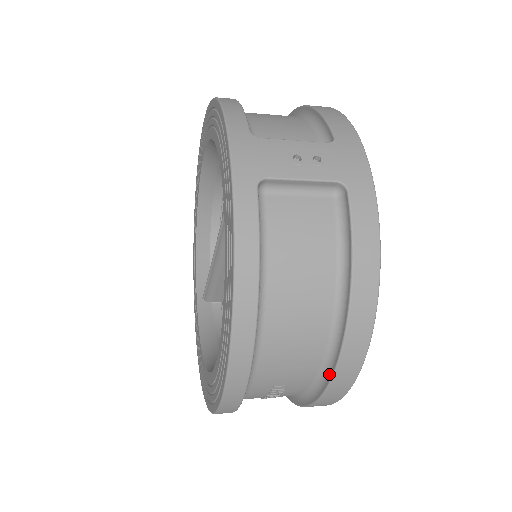
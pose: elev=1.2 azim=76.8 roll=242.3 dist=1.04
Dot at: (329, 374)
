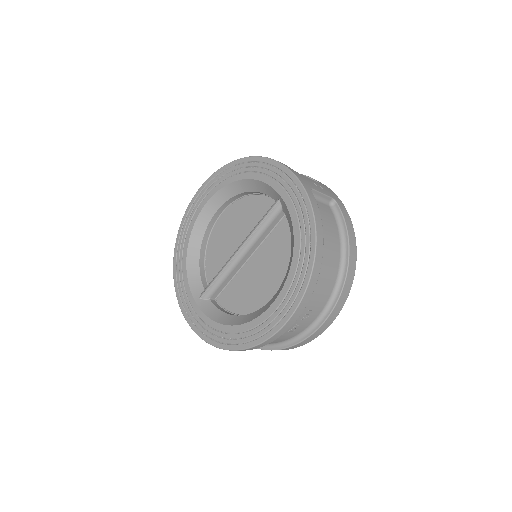
Dot at: (335, 299)
